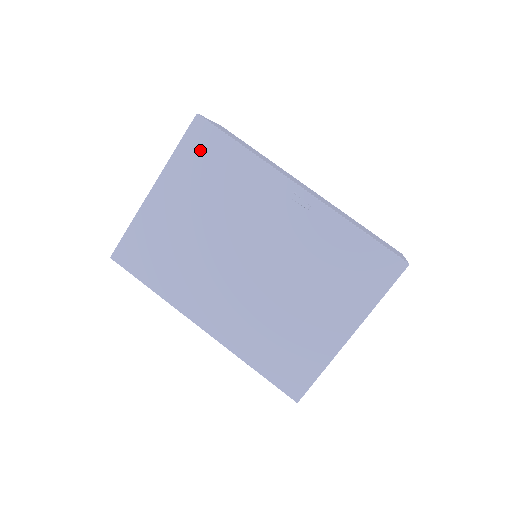
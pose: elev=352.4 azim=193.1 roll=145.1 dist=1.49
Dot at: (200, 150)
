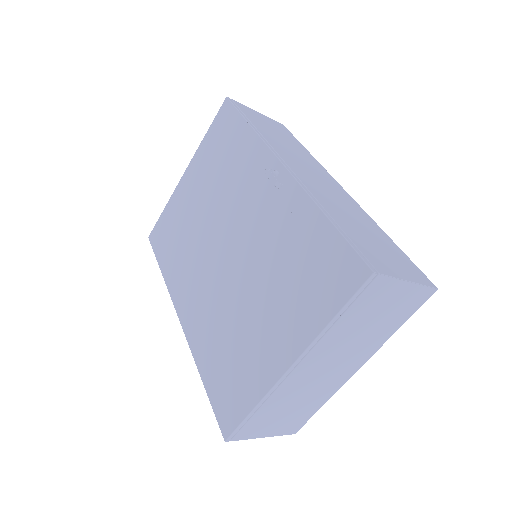
Dot at: (220, 132)
